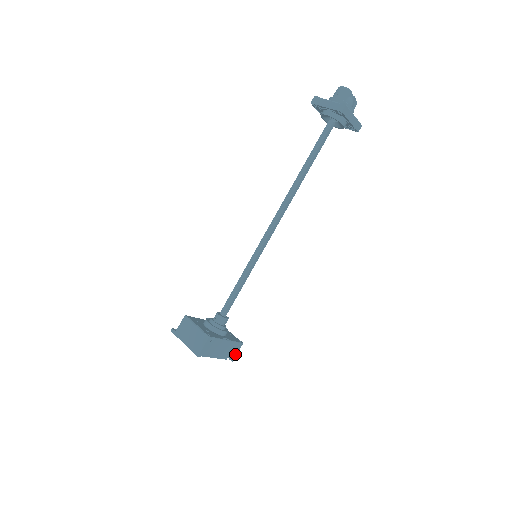
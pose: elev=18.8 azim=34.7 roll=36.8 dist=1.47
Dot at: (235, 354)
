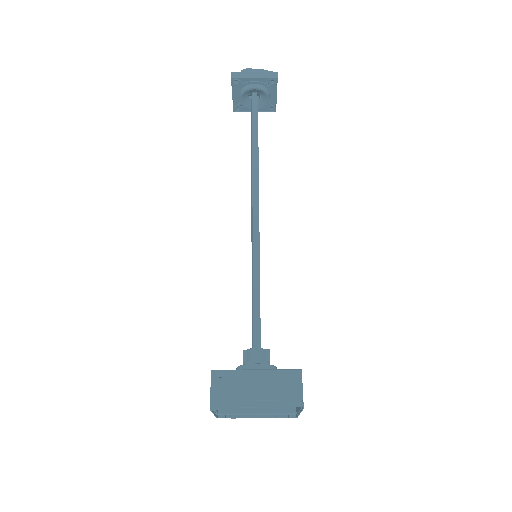
Dot at: (298, 393)
